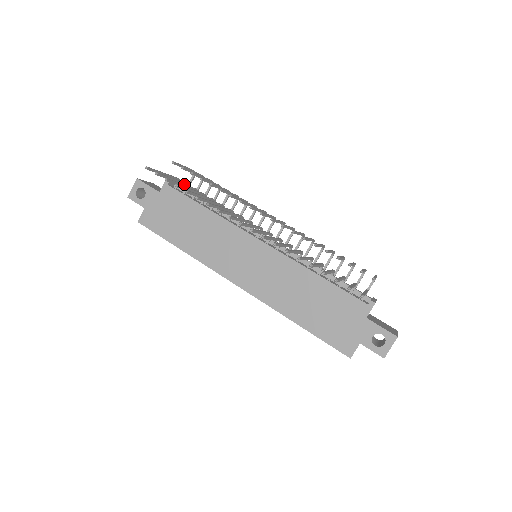
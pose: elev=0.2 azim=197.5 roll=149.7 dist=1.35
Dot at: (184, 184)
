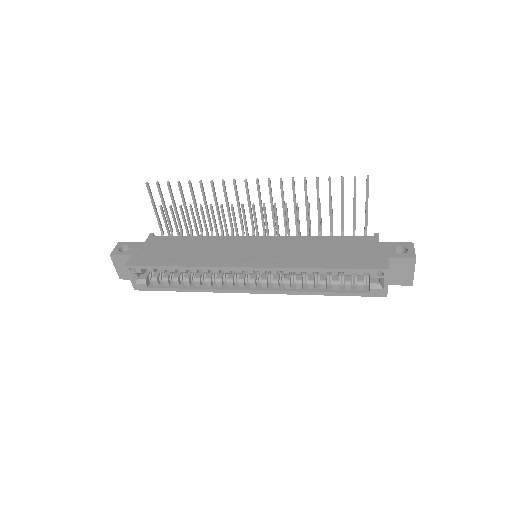
Dot at: (176, 211)
